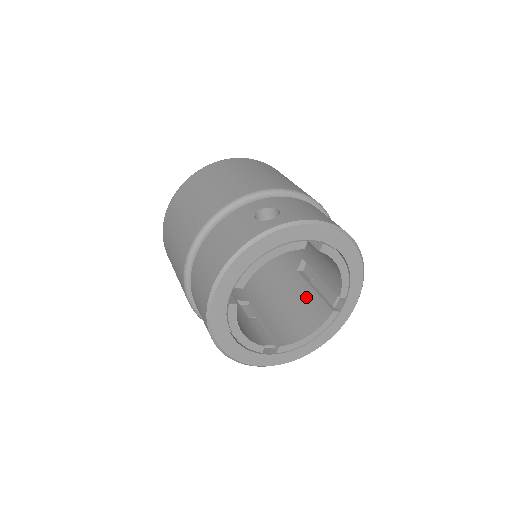
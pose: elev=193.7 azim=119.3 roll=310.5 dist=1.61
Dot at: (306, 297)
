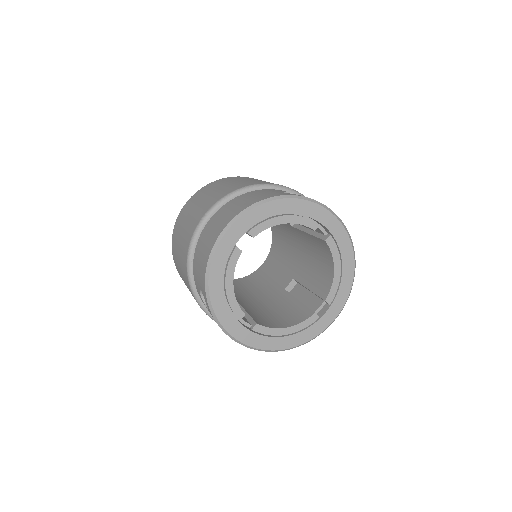
Dot at: (289, 305)
